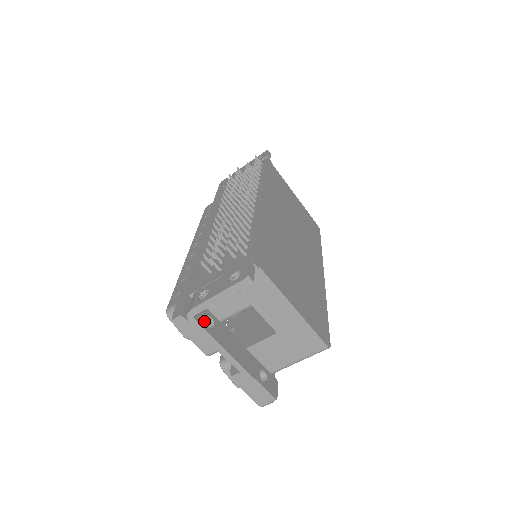
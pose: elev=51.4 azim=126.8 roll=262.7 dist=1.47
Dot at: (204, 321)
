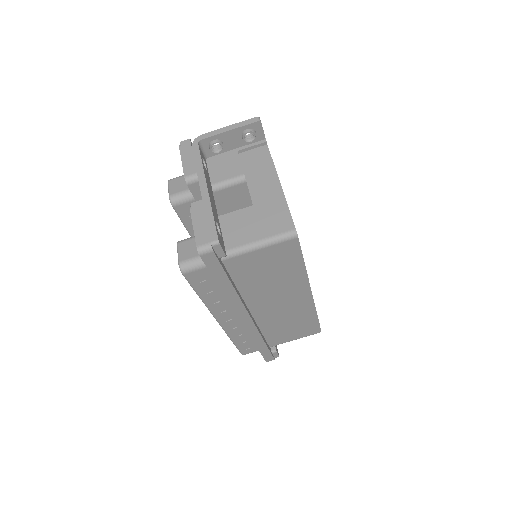
Dot at: (202, 156)
